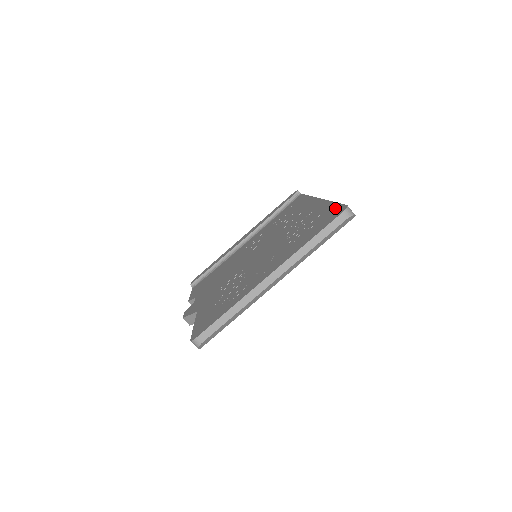
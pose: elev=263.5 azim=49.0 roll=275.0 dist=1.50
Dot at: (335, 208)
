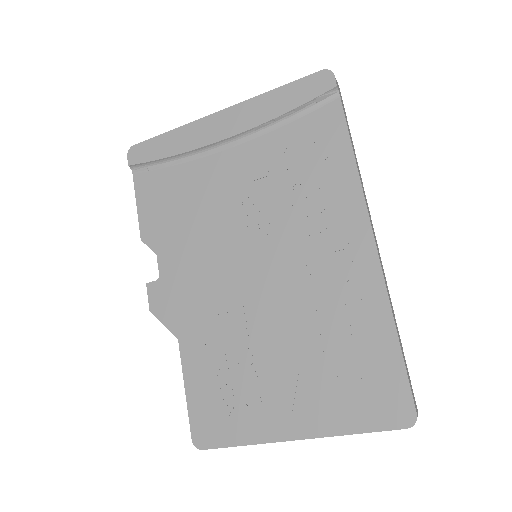
Dot at: (400, 384)
